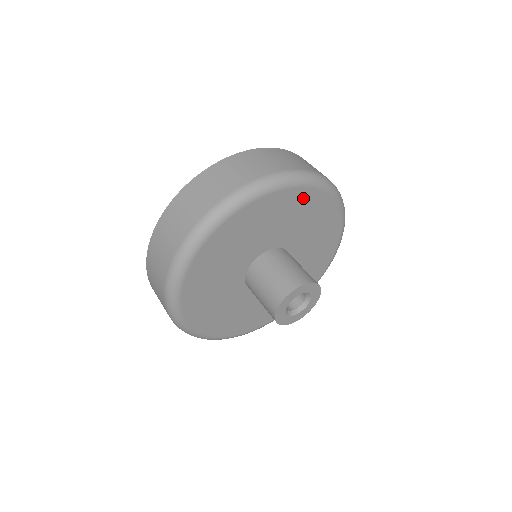
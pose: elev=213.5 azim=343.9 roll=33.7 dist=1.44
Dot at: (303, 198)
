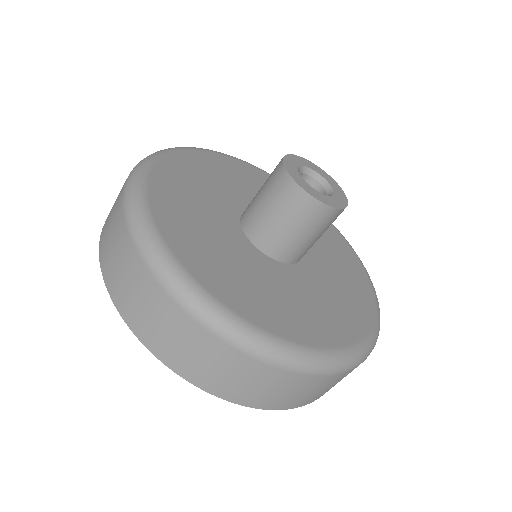
Dot at: (226, 163)
